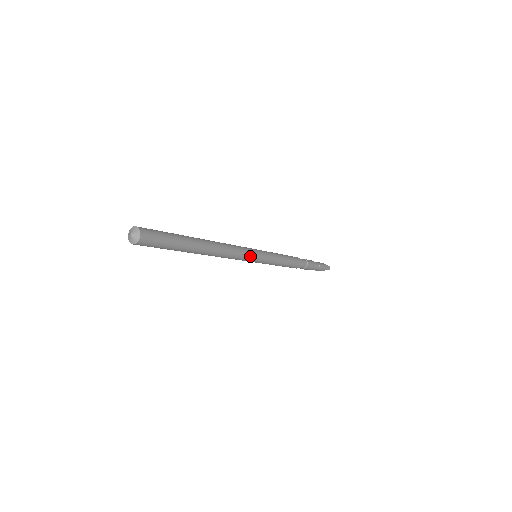
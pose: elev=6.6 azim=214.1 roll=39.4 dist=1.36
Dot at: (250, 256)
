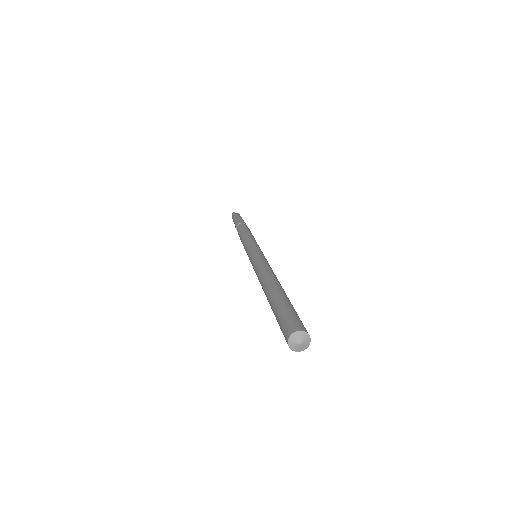
Dot at: occluded
